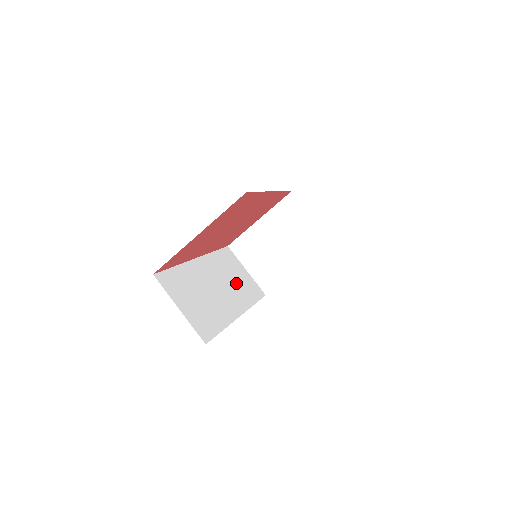
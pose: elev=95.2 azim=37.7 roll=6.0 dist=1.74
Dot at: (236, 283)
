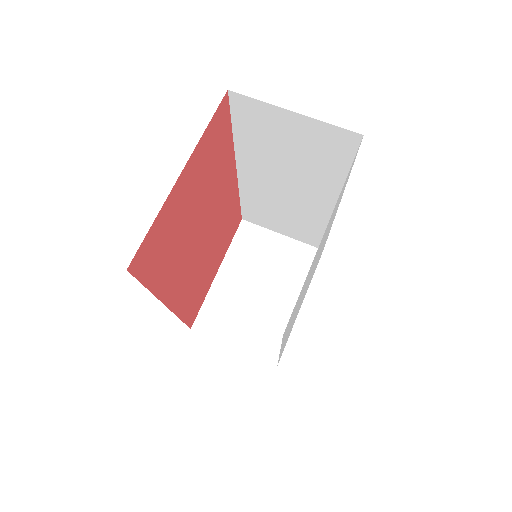
Dot at: occluded
